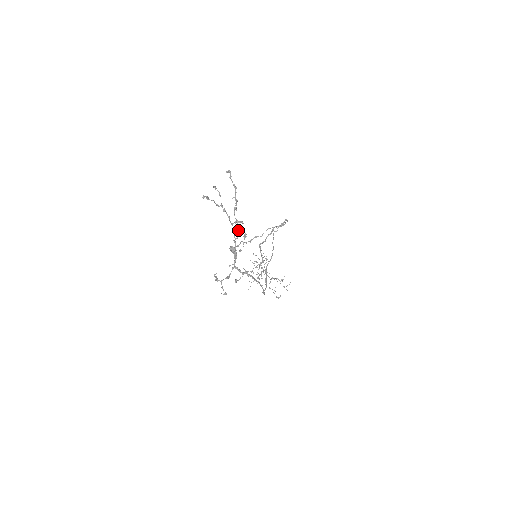
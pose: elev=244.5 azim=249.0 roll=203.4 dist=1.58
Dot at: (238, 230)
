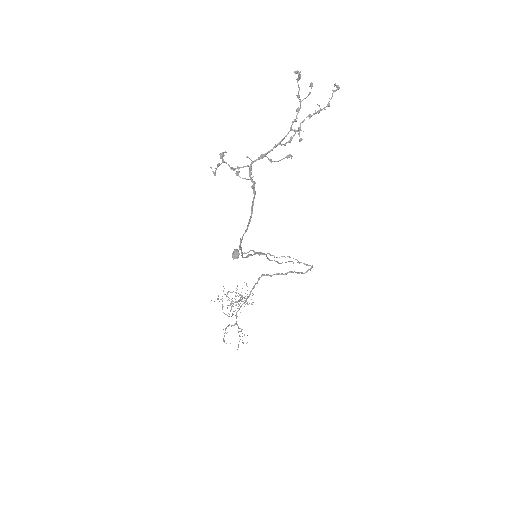
Dot at: (291, 136)
